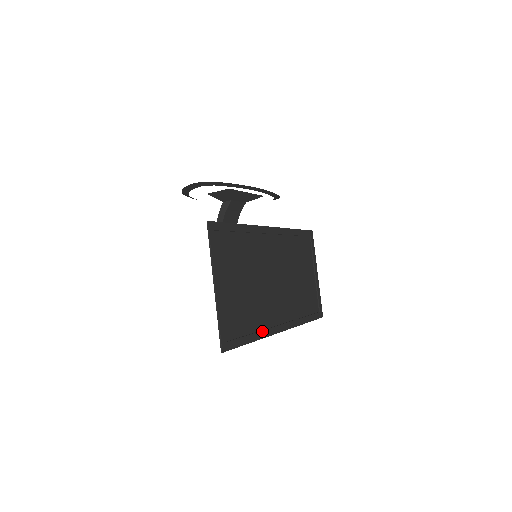
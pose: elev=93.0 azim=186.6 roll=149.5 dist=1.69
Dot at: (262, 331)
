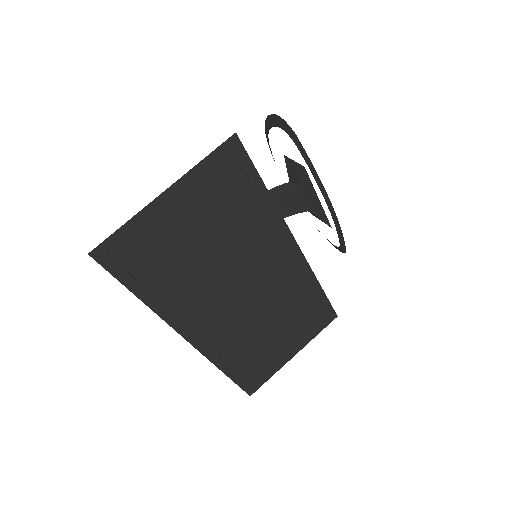
Dot at: (165, 307)
